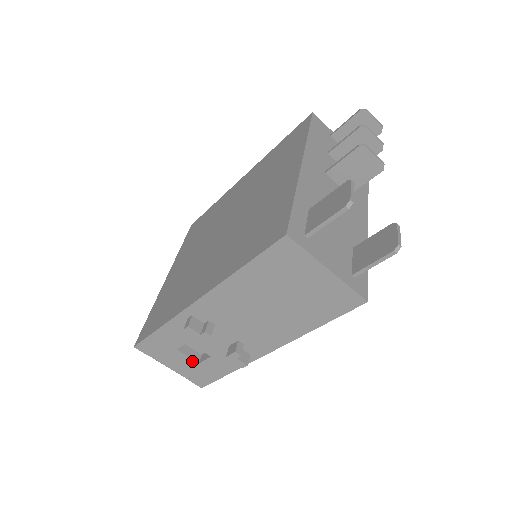
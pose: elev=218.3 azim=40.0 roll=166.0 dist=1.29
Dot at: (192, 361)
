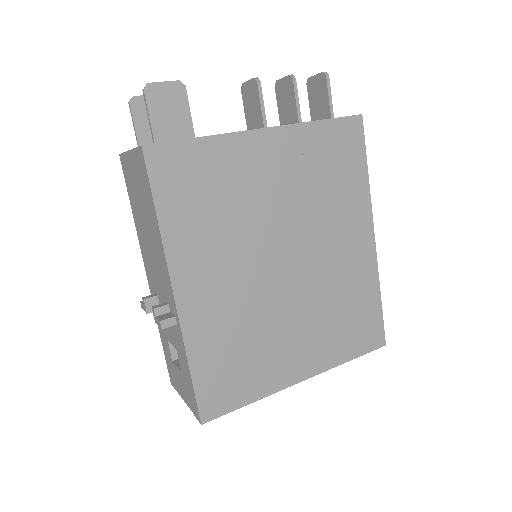
Dot at: (180, 372)
